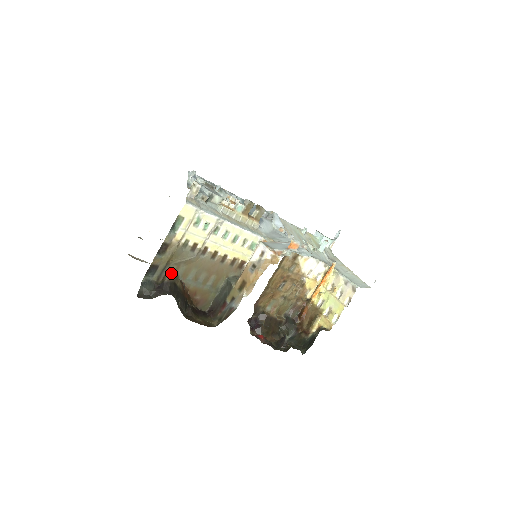
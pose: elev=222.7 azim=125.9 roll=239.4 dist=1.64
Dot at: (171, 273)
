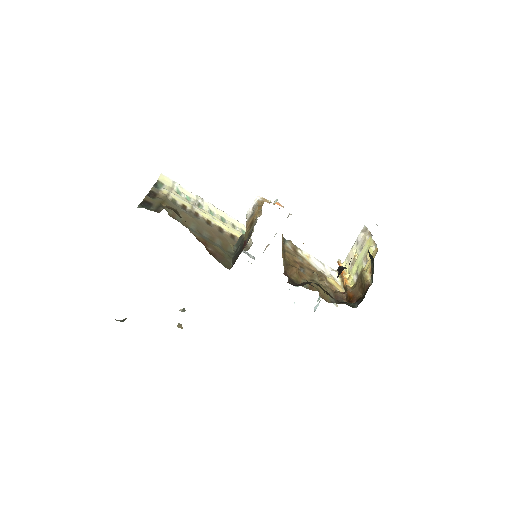
Dot at: (168, 207)
